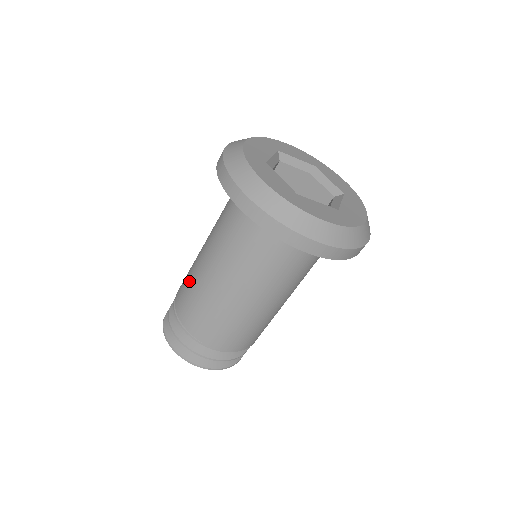
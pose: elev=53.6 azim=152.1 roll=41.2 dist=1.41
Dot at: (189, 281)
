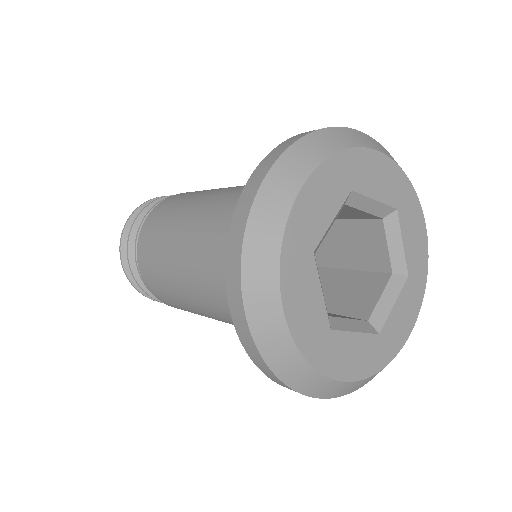
Dot at: (159, 246)
